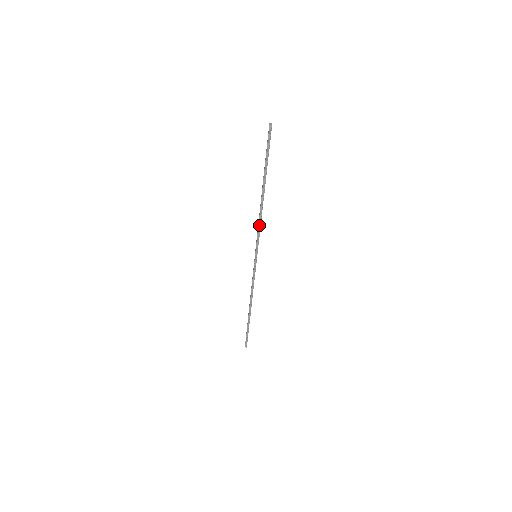
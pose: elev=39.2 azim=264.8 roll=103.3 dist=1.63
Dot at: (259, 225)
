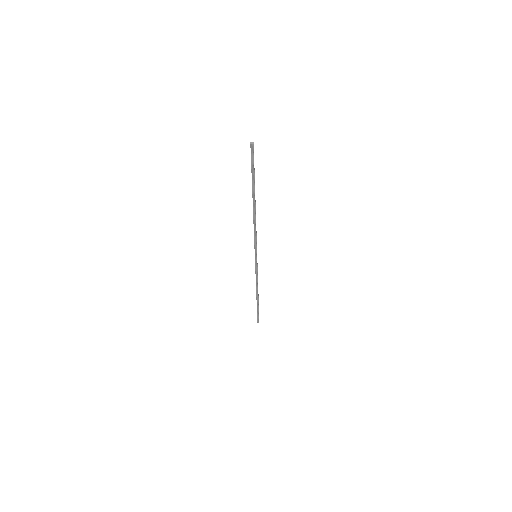
Dot at: (255, 232)
